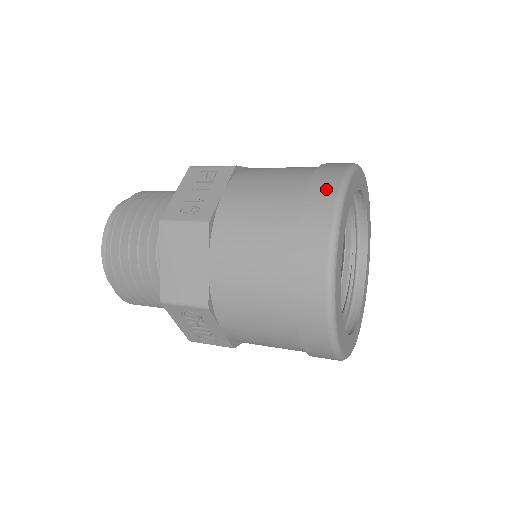
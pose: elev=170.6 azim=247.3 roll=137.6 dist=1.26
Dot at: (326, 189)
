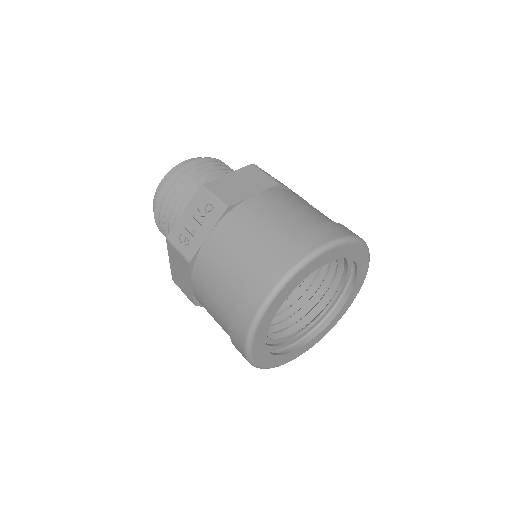
Dot at: (262, 287)
